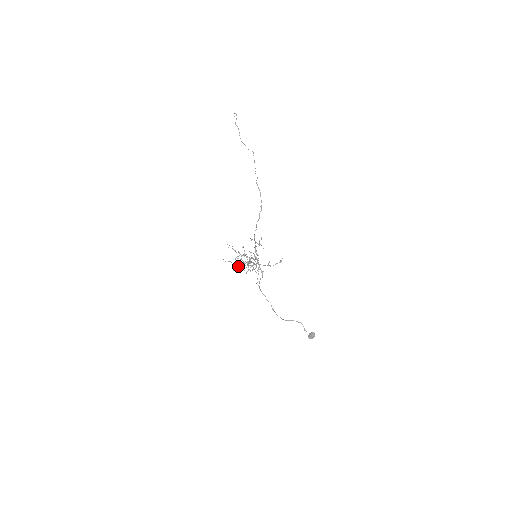
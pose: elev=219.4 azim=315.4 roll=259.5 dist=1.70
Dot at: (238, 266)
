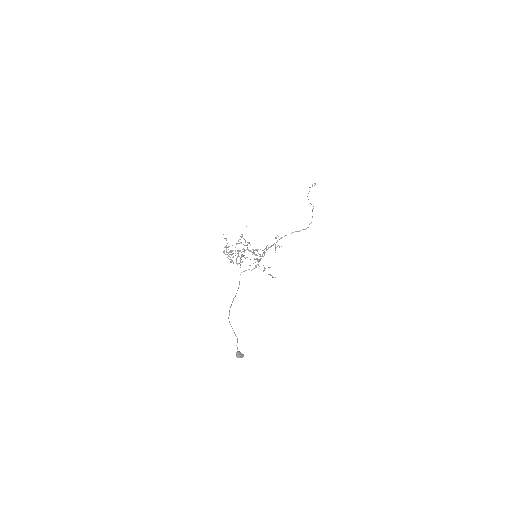
Dot at: occluded
